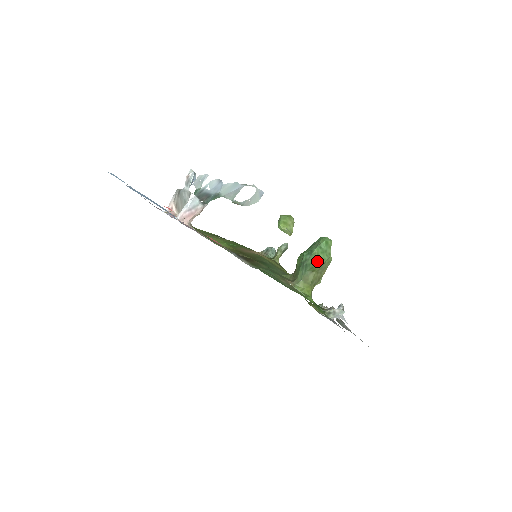
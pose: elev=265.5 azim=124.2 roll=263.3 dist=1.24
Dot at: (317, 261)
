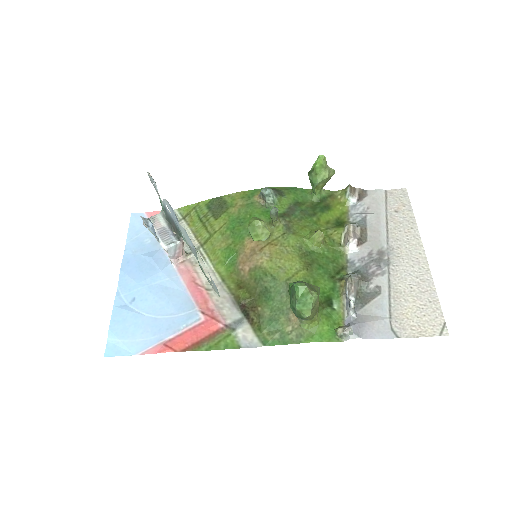
Dot at: (304, 316)
